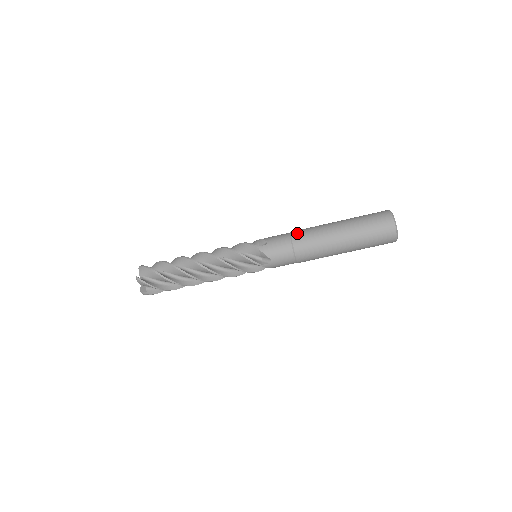
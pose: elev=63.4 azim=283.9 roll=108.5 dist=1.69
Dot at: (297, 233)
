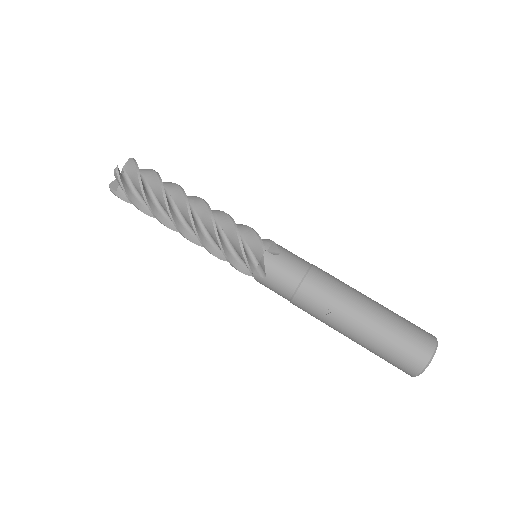
Dot at: occluded
